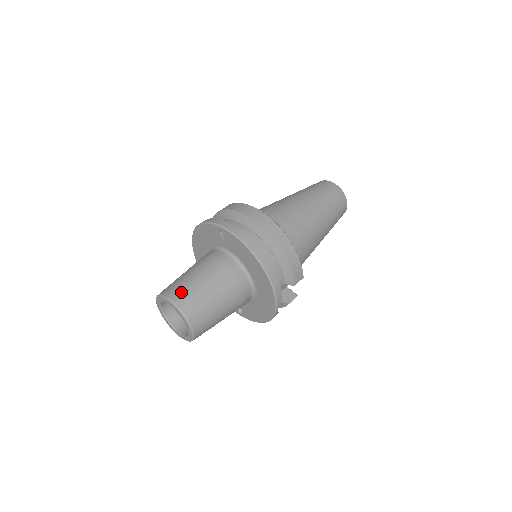
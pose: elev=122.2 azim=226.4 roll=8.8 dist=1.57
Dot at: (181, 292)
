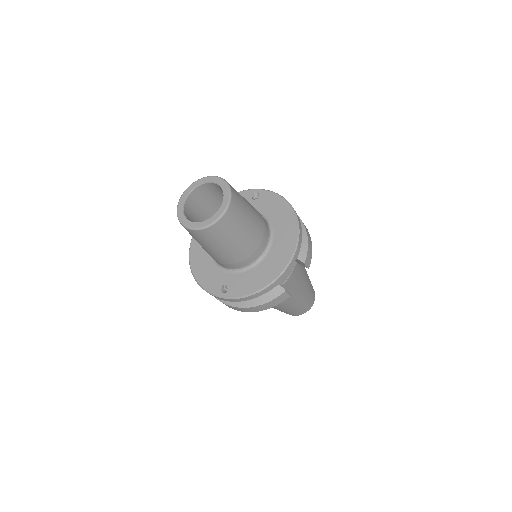
Dot at: occluded
